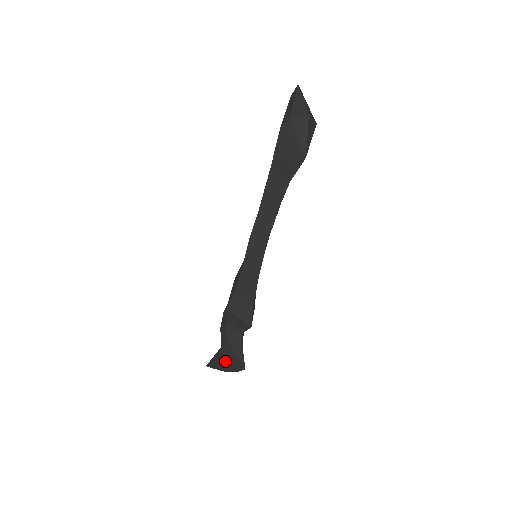
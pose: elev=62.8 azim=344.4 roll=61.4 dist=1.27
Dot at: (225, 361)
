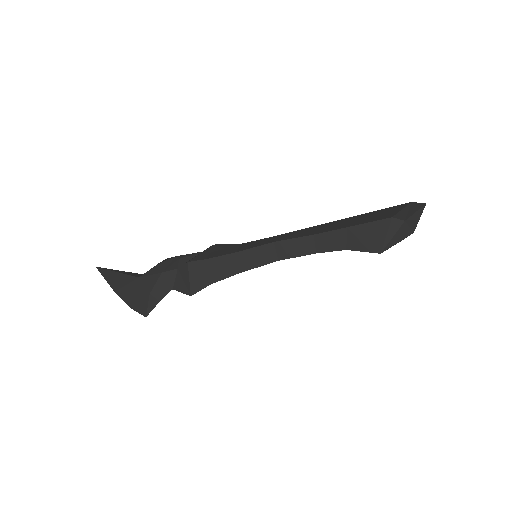
Dot at: (129, 289)
